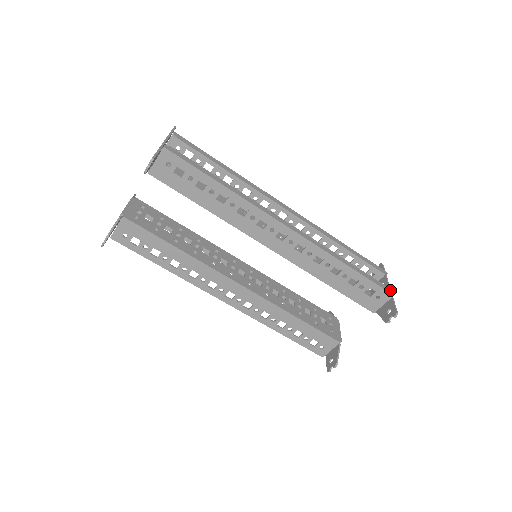
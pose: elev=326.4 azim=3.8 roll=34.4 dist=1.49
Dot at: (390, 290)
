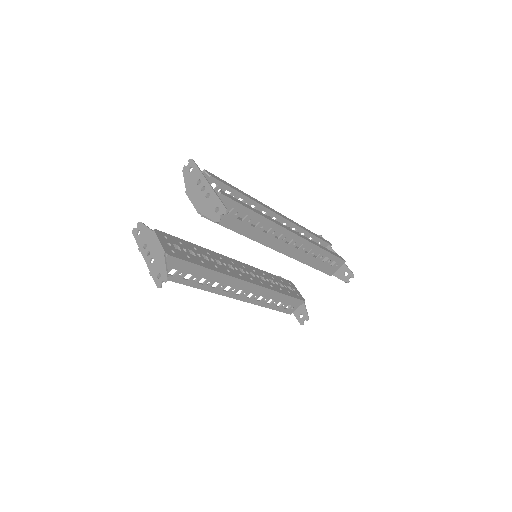
Dot at: occluded
